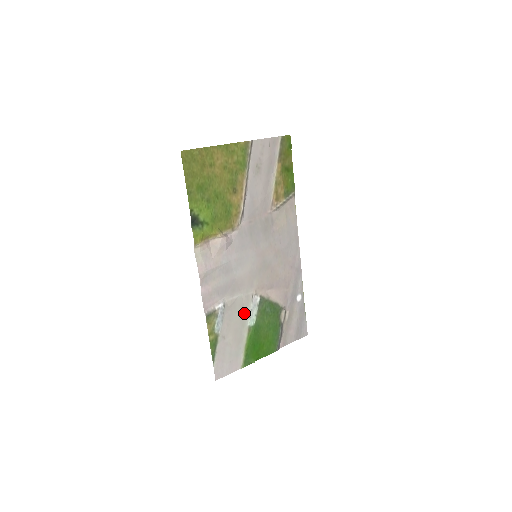
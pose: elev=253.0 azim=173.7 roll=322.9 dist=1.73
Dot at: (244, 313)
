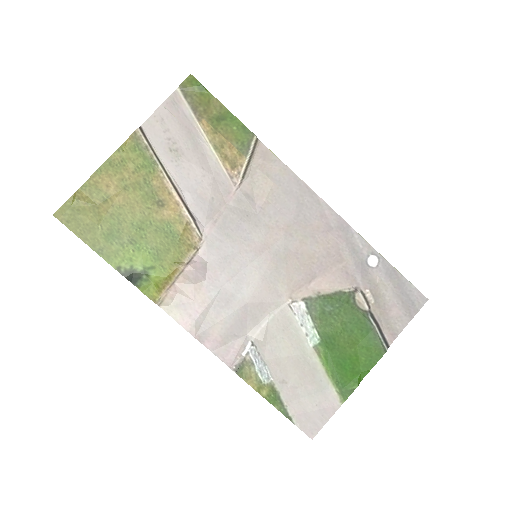
Dot at: (293, 335)
